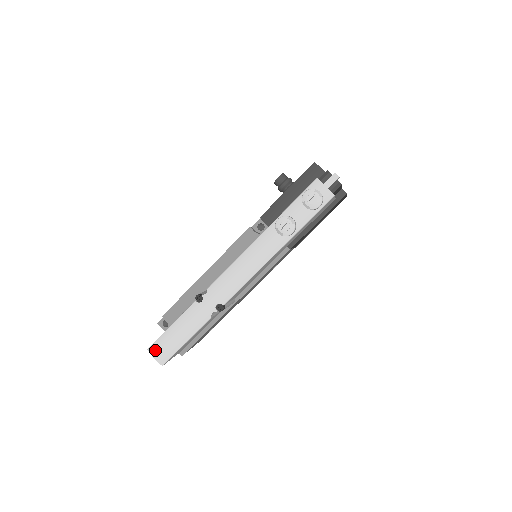
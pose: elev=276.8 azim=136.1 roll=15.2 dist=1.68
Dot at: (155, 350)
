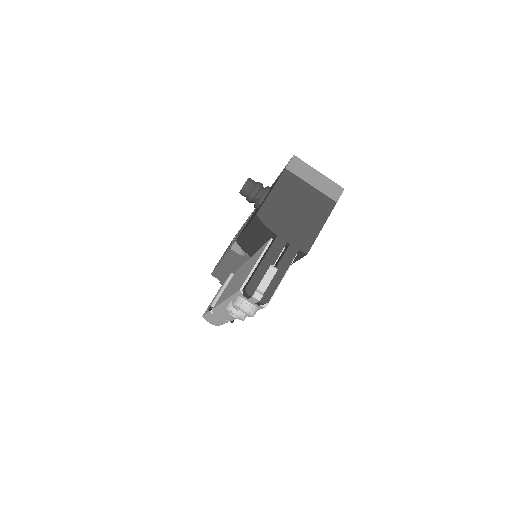
Dot at: (207, 320)
